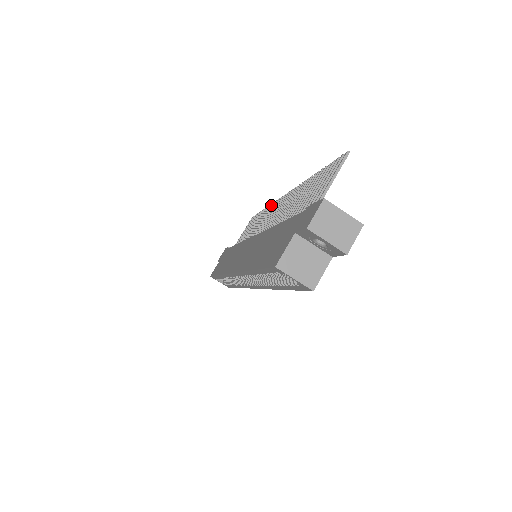
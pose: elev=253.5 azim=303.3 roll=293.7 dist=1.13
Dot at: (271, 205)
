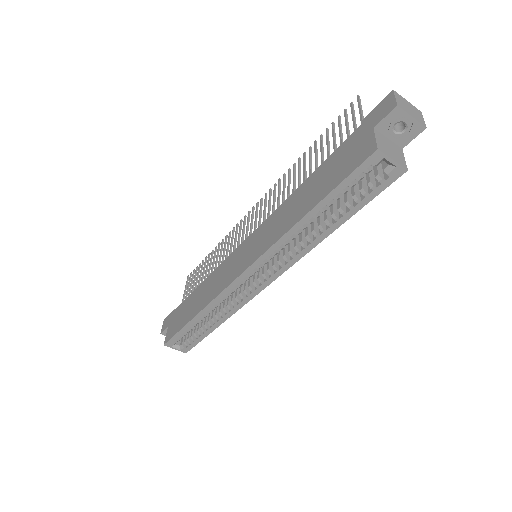
Dot at: (233, 229)
